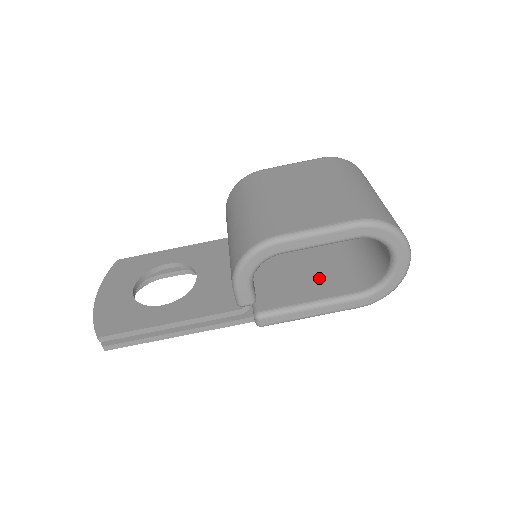
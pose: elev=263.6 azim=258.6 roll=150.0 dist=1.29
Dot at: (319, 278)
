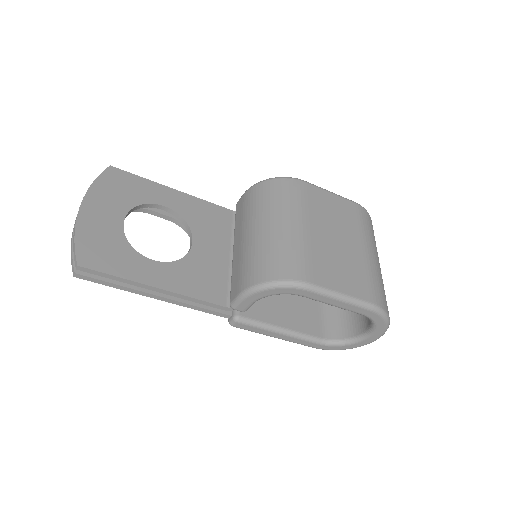
Dot at: (296, 306)
